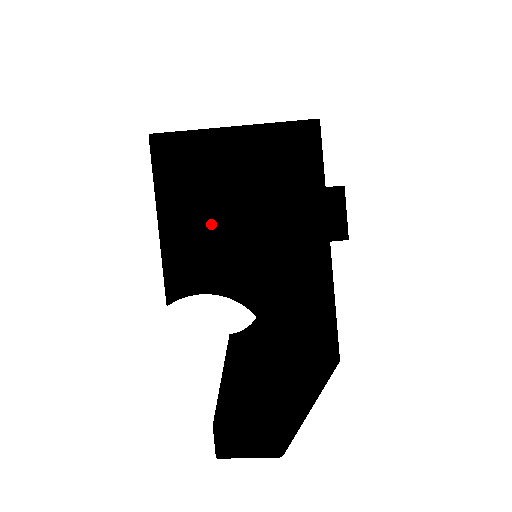
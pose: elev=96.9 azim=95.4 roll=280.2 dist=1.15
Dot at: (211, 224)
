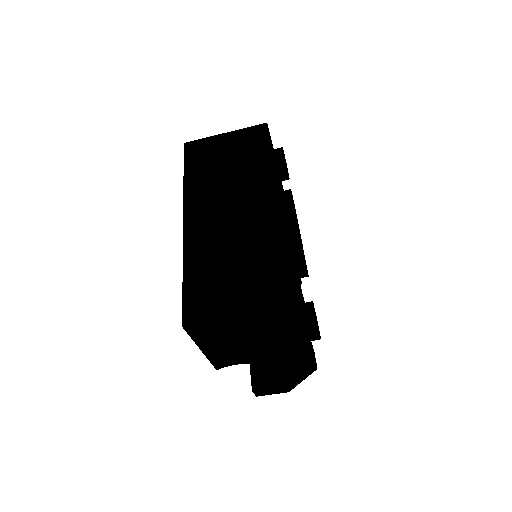
Dot at: (234, 347)
